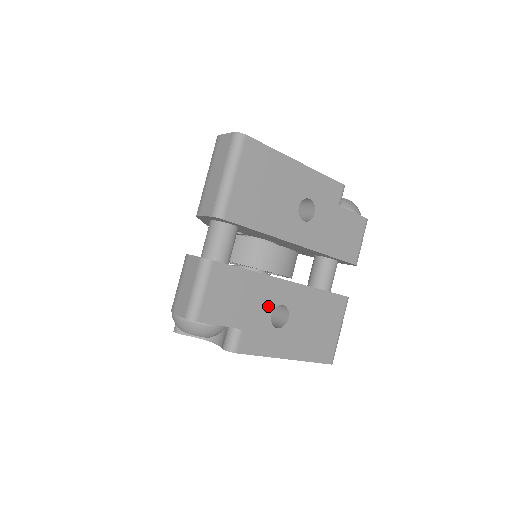
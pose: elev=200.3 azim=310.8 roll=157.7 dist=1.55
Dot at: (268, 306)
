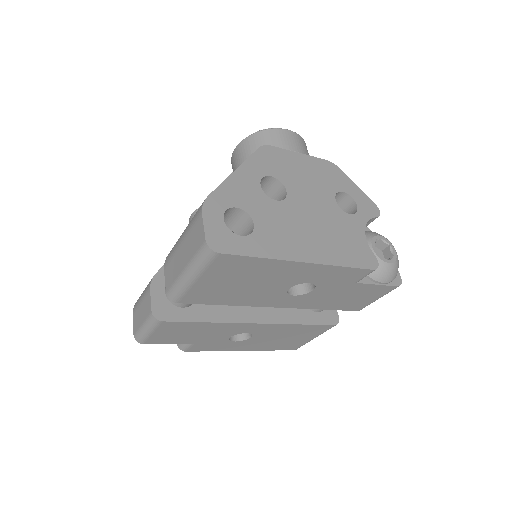
Dot at: (227, 334)
